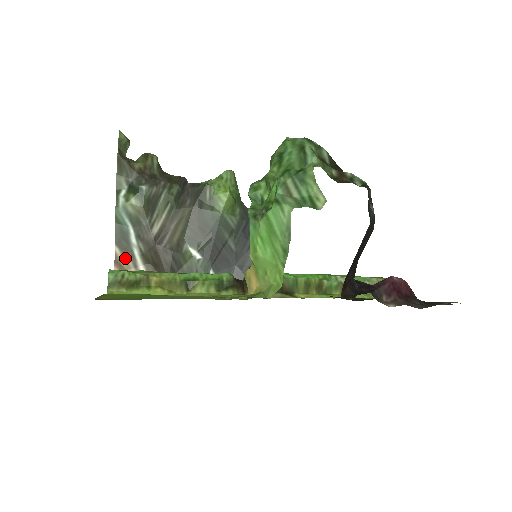
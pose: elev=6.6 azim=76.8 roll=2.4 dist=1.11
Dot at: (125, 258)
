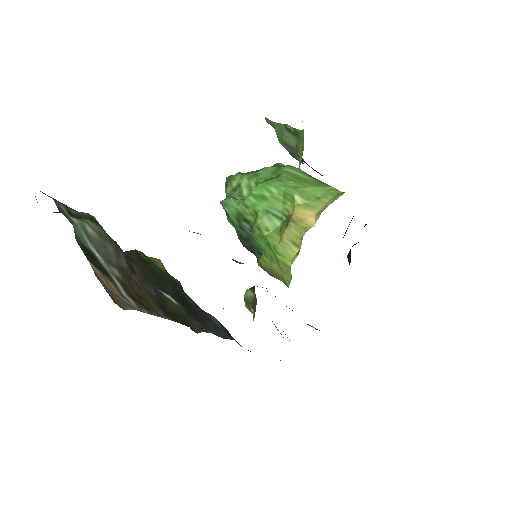
Dot at: (105, 279)
